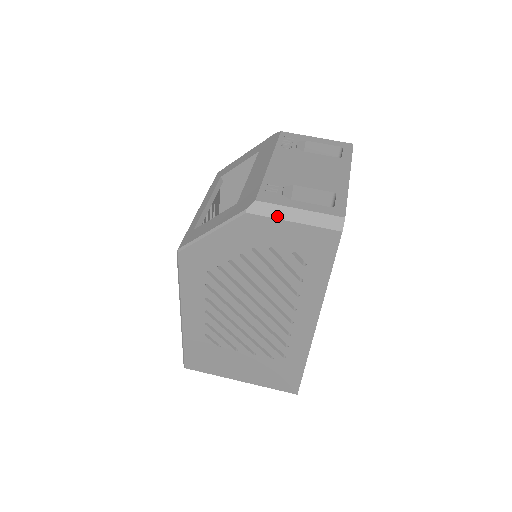
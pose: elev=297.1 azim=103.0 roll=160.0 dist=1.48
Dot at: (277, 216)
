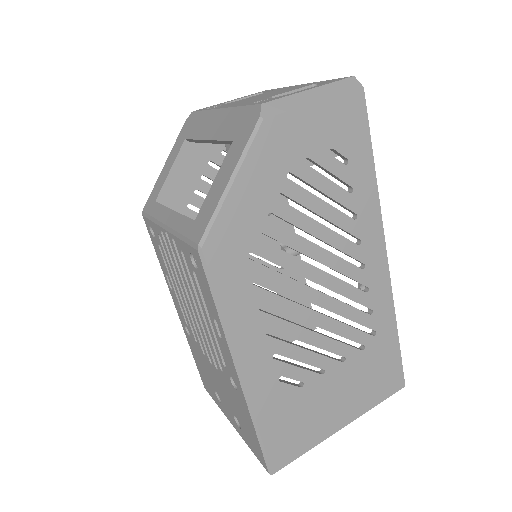
Dot at: (296, 106)
